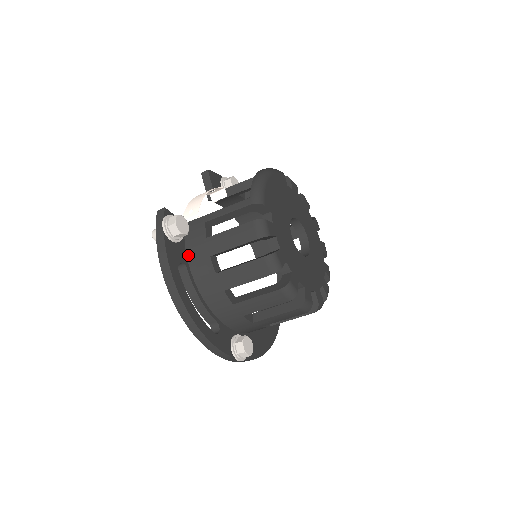
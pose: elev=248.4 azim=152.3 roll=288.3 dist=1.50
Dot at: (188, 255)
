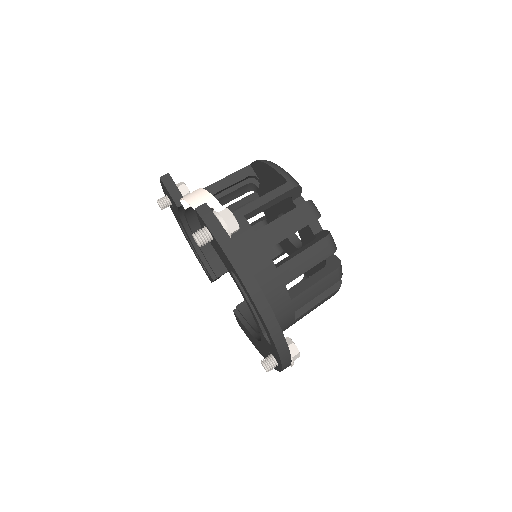
Dot at: occluded
